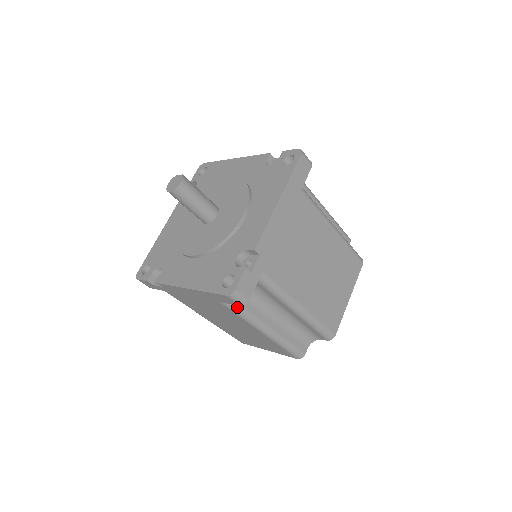
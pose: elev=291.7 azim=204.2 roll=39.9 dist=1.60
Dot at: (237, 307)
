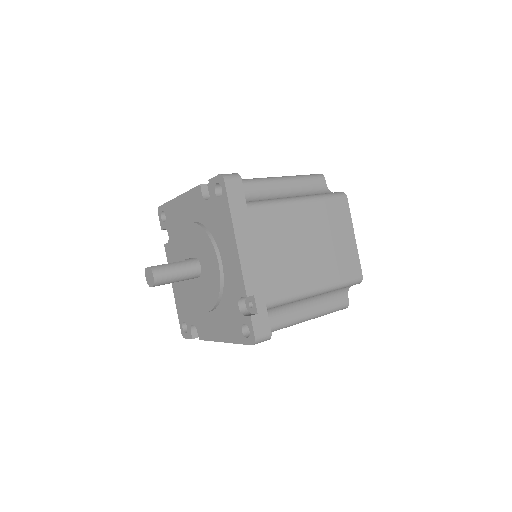
Dot at: occluded
